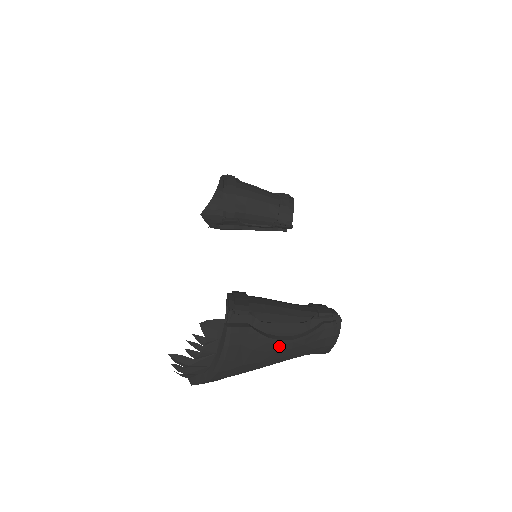
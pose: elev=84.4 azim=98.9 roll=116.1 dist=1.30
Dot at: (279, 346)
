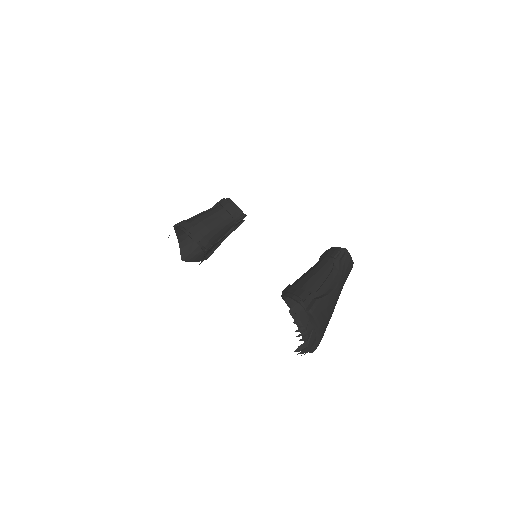
Dot at: (335, 293)
